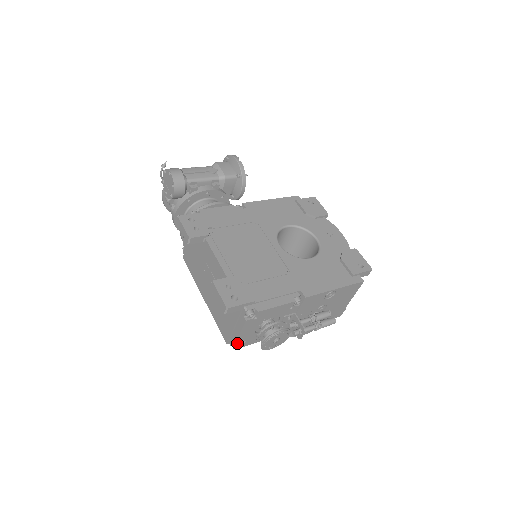
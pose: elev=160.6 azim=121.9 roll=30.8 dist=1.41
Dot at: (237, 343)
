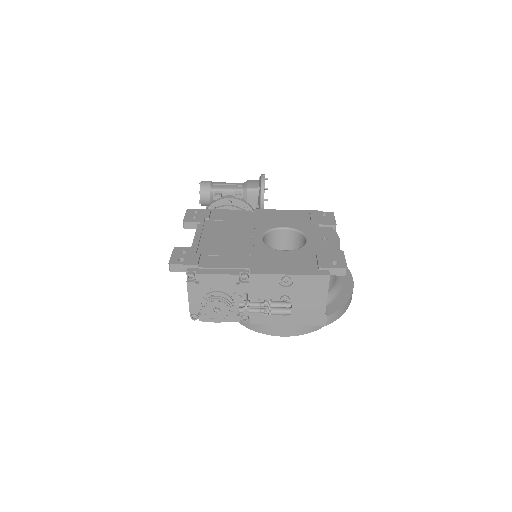
Dot at: (192, 312)
